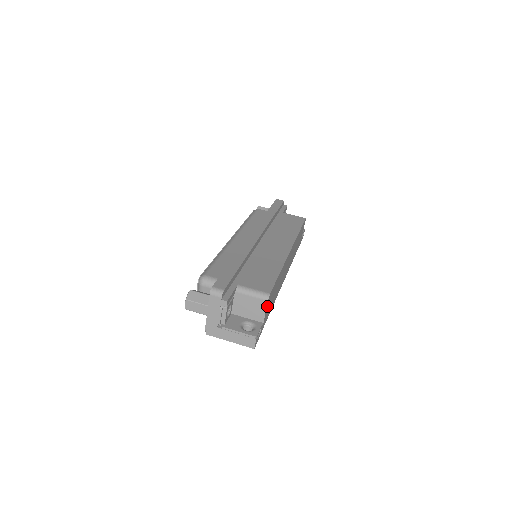
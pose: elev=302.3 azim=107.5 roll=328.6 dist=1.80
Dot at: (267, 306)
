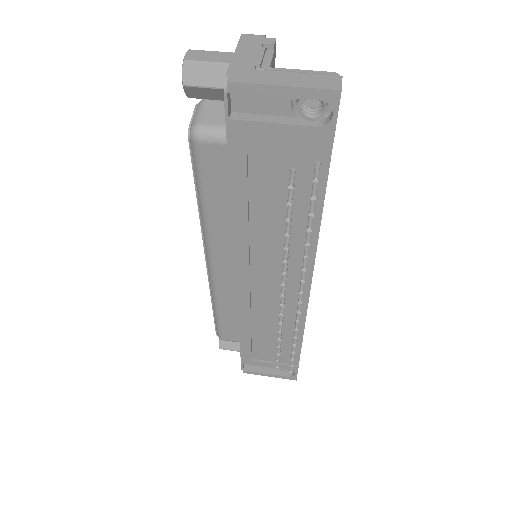
Dot at: occluded
